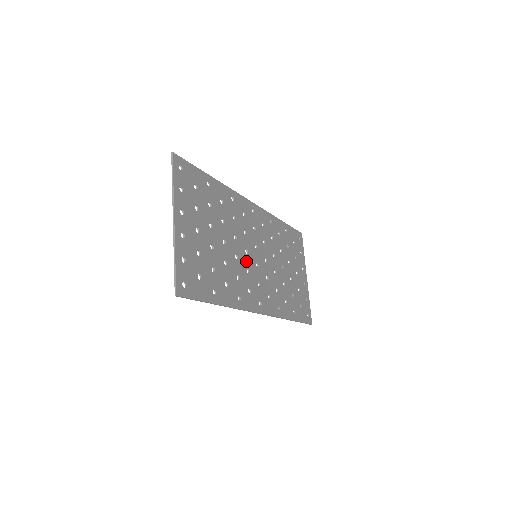
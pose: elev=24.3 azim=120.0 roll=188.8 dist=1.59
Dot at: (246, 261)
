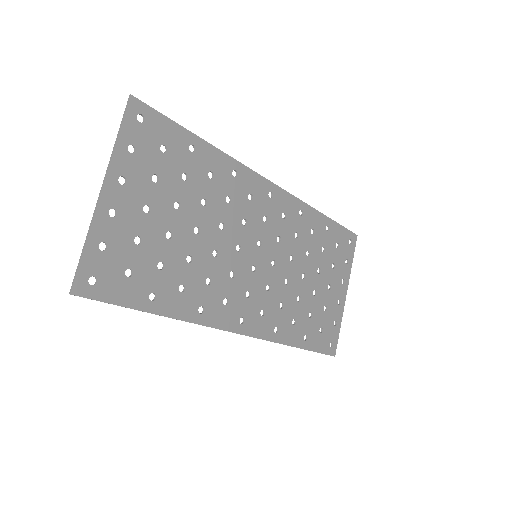
Dot at: (233, 261)
